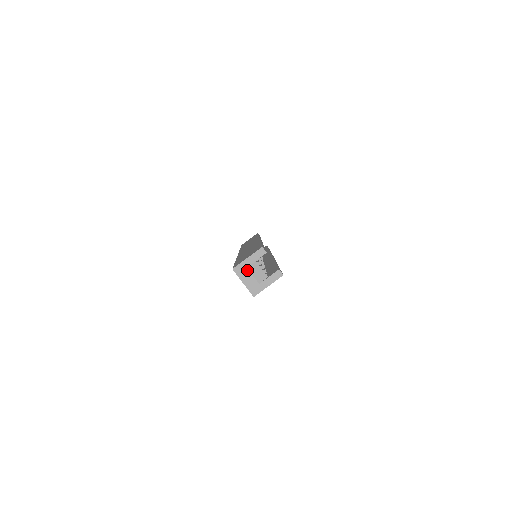
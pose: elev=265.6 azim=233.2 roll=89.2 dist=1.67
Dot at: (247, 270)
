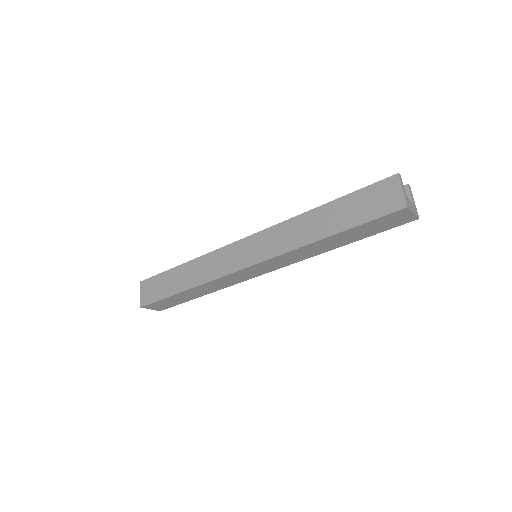
Dot at: (408, 200)
